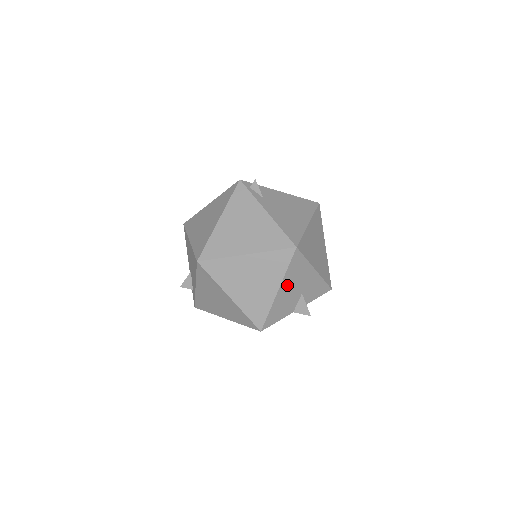
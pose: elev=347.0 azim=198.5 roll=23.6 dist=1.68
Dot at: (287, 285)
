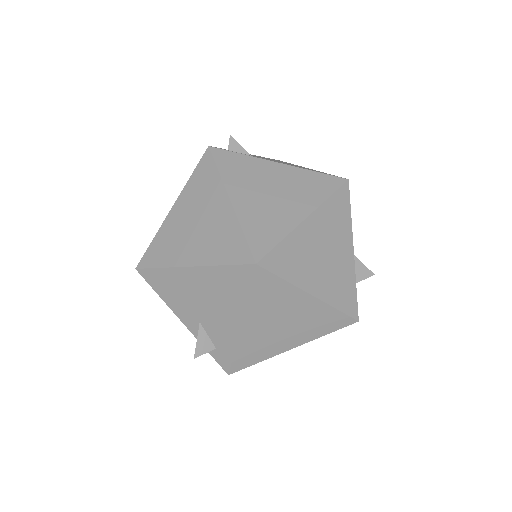
Dot at: occluded
